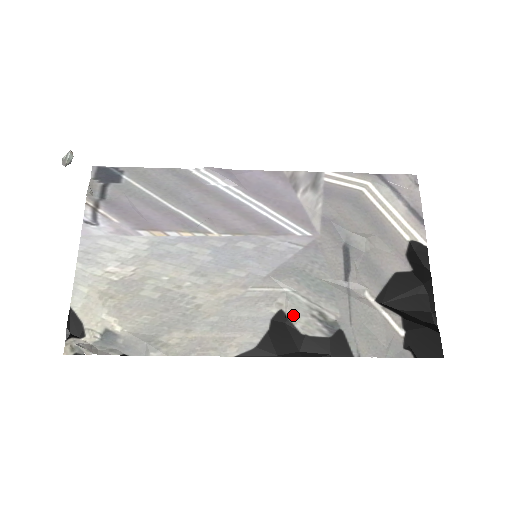
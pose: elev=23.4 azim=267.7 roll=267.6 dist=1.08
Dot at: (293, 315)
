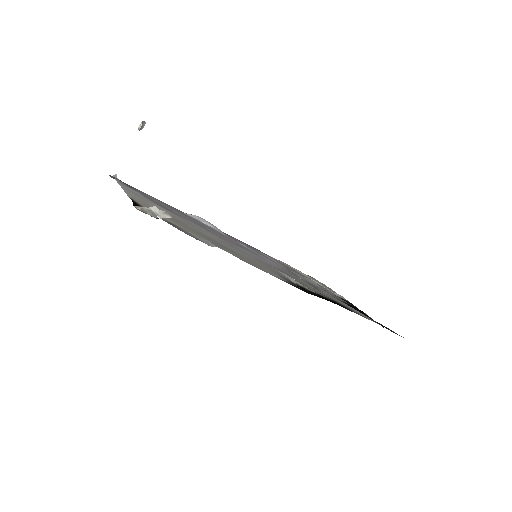
Dot at: (302, 285)
